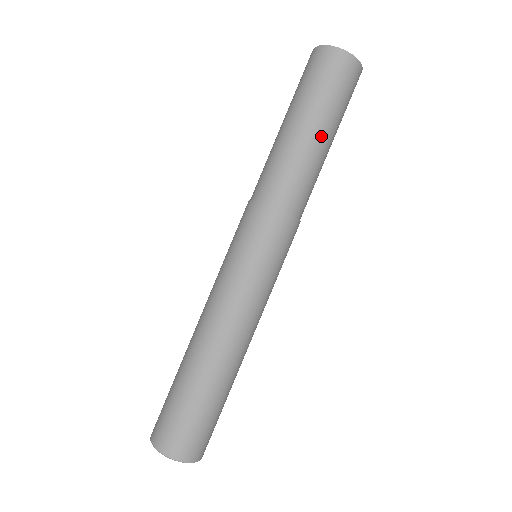
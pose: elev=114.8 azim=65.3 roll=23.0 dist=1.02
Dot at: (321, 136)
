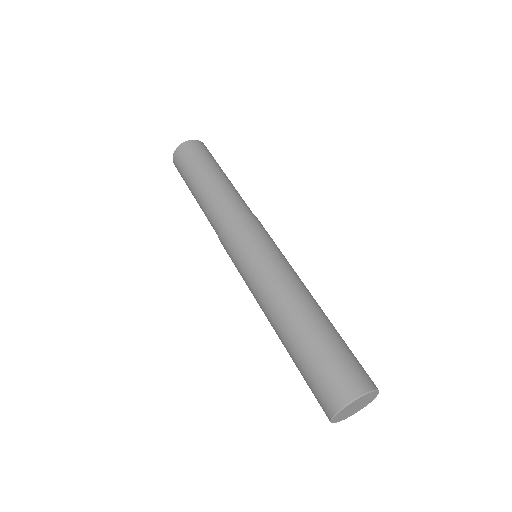
Dot at: (225, 176)
